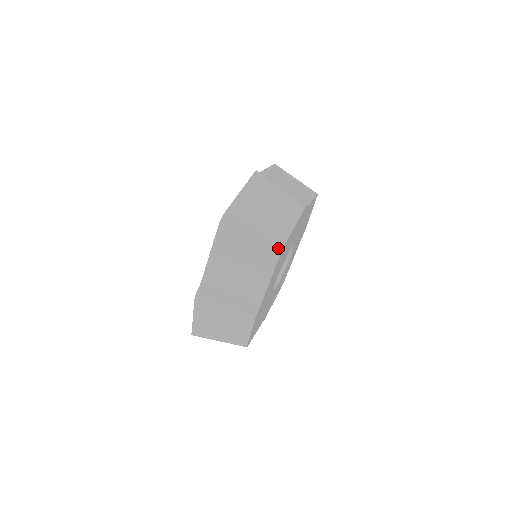
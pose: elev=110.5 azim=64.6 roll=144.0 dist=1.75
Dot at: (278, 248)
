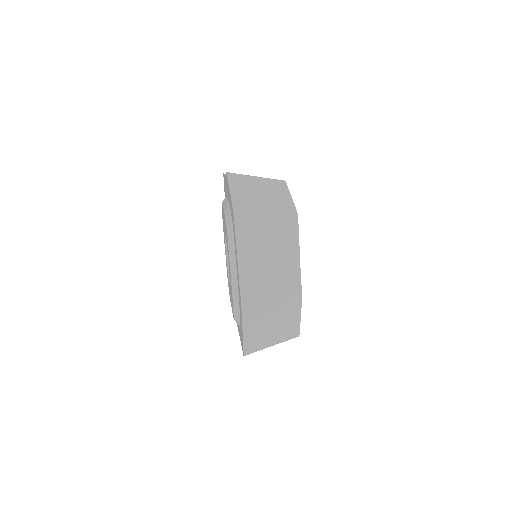
Dot at: (294, 216)
